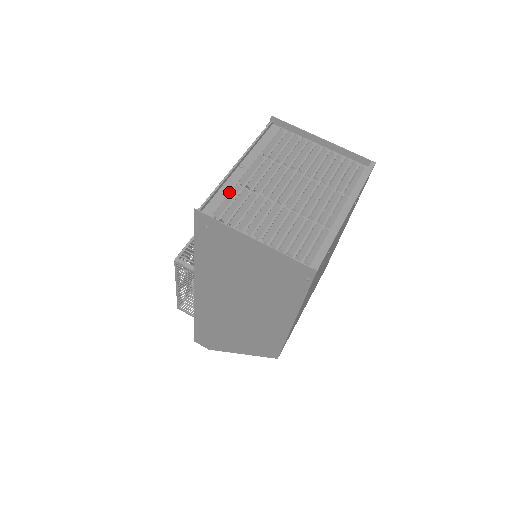
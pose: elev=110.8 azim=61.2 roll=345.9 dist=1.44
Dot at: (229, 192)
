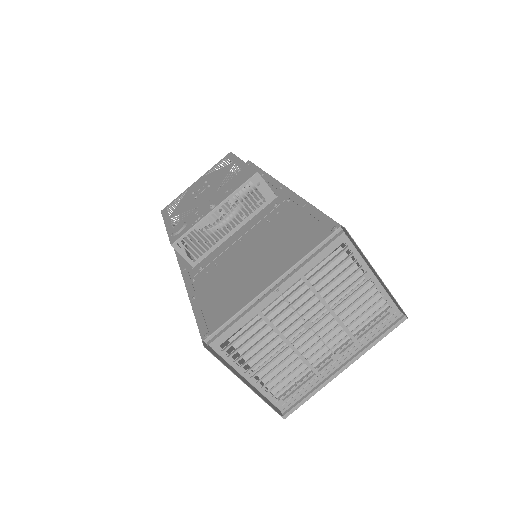
Dot at: (248, 321)
